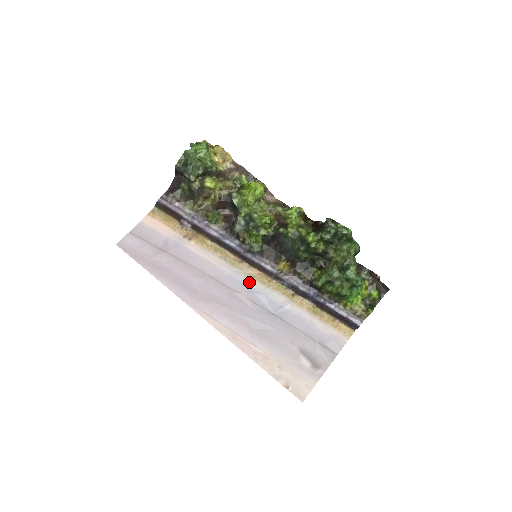
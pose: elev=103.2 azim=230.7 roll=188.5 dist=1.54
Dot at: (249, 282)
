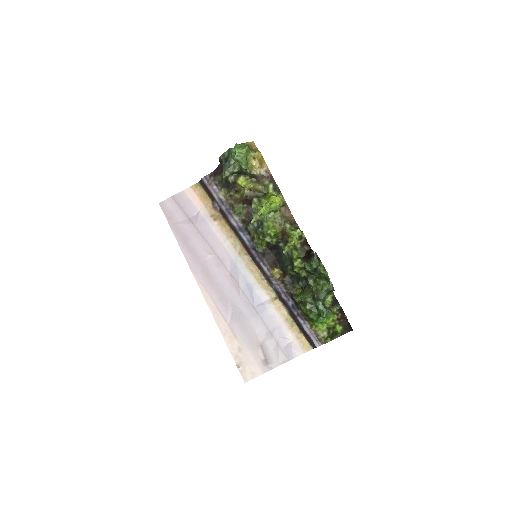
Dot at: (246, 273)
